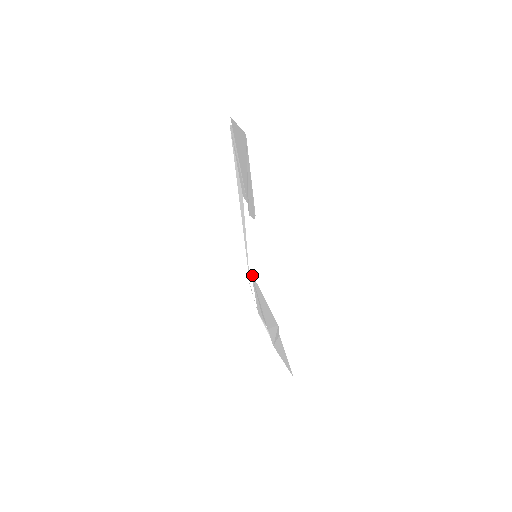
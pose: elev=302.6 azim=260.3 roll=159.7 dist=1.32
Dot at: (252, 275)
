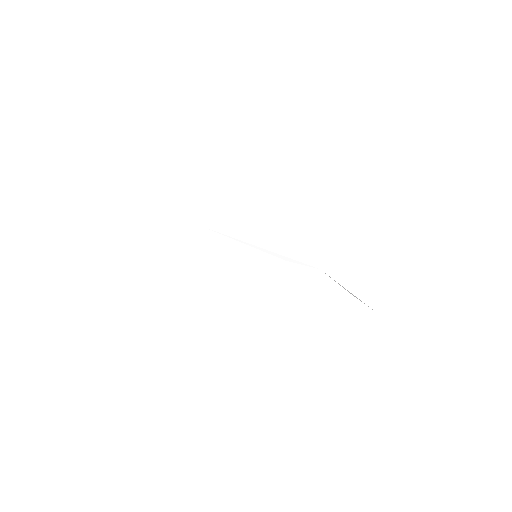
Dot at: occluded
